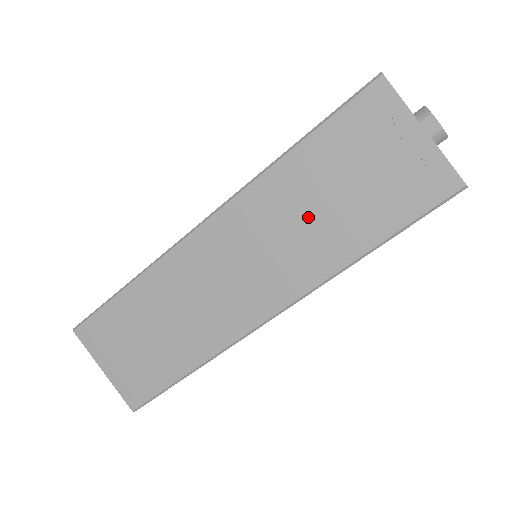
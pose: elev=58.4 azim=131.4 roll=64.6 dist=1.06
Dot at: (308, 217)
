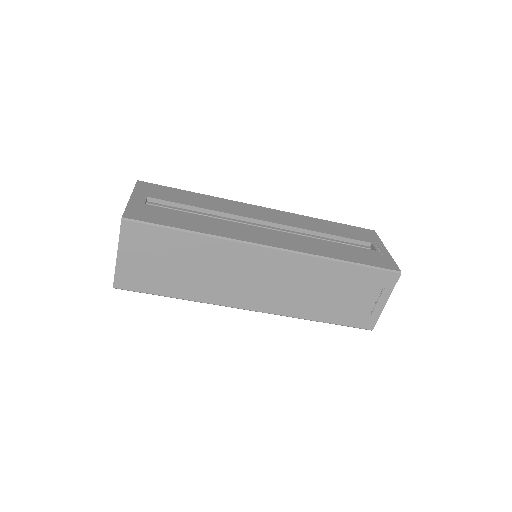
Dot at: (315, 291)
